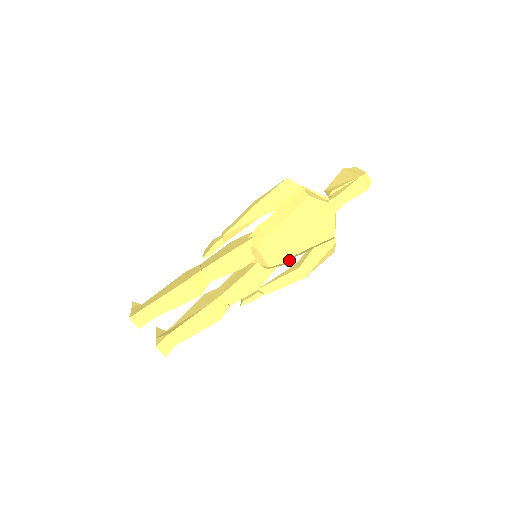
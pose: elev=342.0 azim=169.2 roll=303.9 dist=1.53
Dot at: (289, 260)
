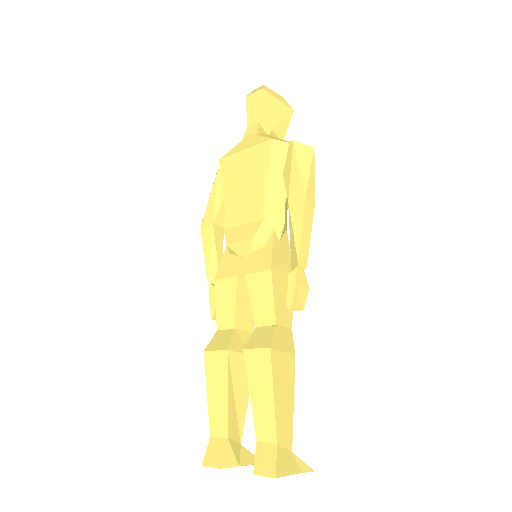
Dot at: (277, 213)
